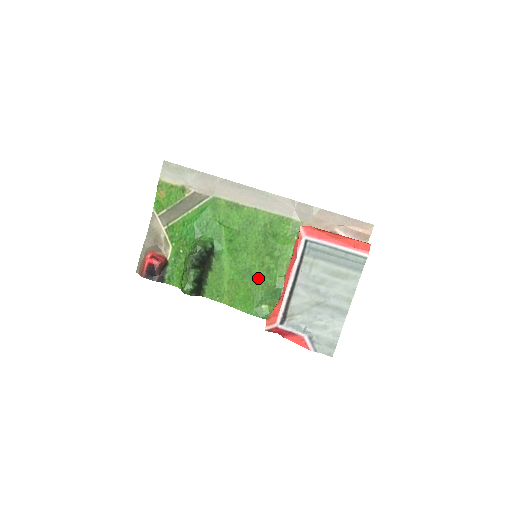
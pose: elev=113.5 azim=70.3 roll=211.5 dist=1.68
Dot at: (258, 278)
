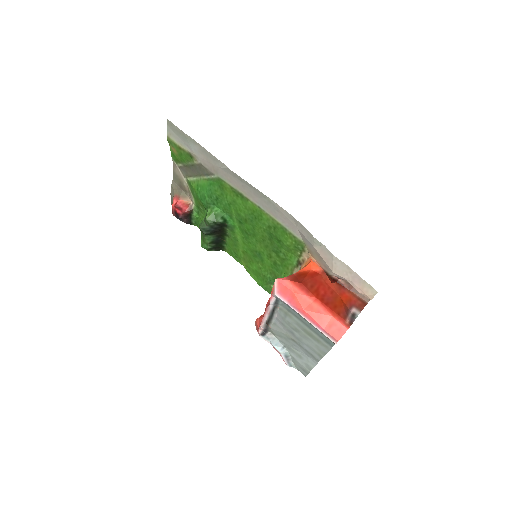
Dot at: (267, 264)
